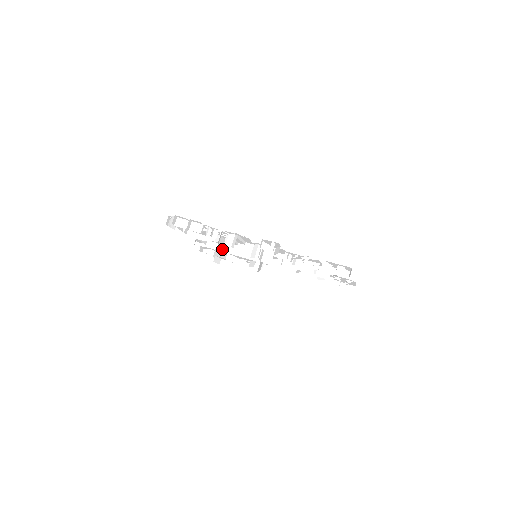
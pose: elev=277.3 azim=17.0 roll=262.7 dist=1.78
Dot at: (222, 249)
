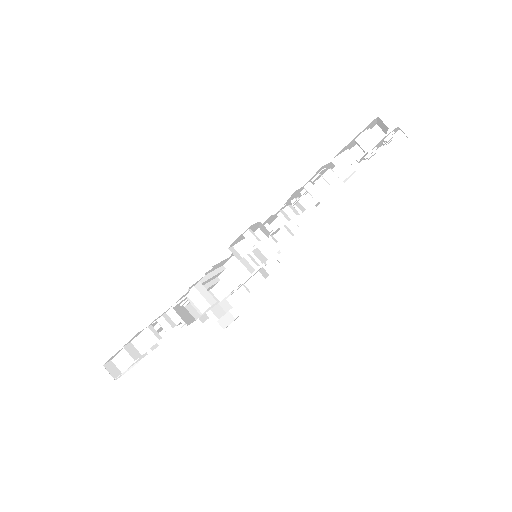
Dot at: occluded
